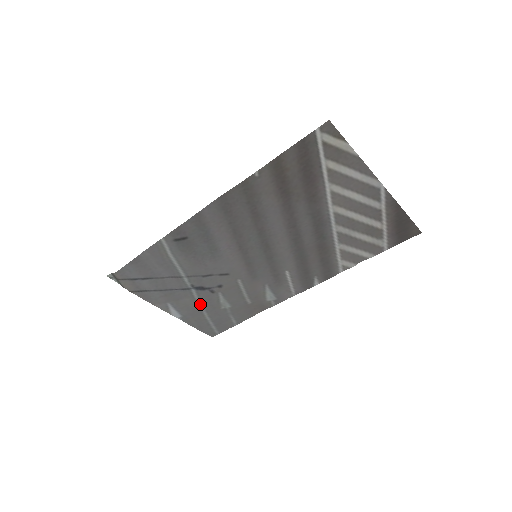
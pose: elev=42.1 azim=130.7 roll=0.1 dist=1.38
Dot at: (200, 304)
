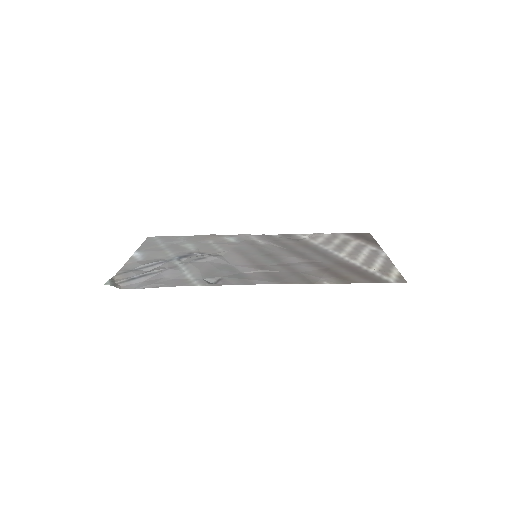
Dot at: (168, 251)
